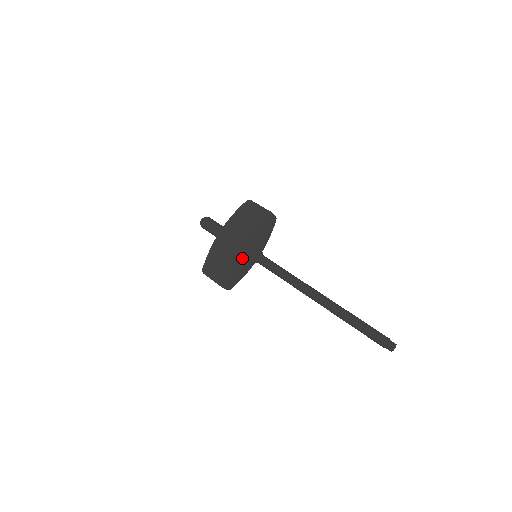
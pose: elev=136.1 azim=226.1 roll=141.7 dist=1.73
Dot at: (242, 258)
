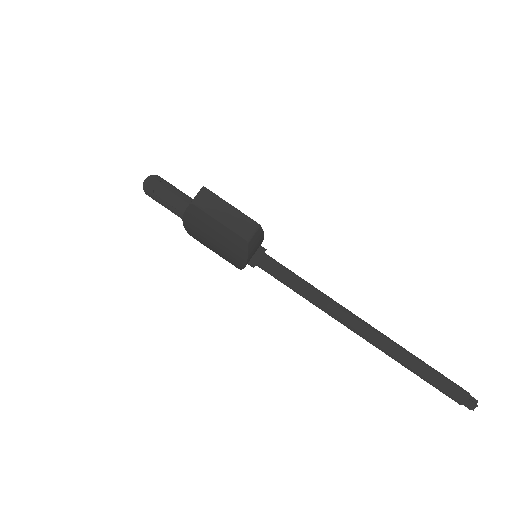
Dot at: (237, 264)
